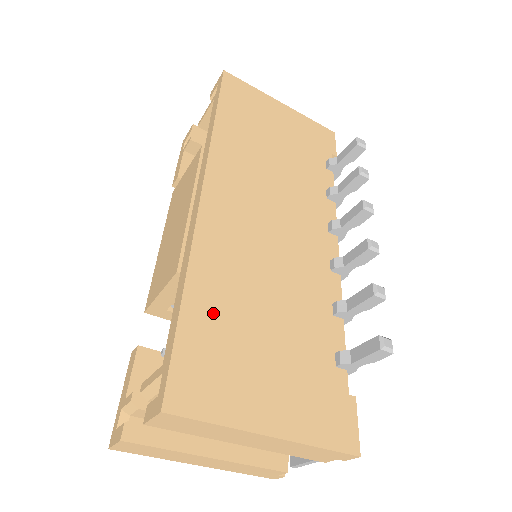
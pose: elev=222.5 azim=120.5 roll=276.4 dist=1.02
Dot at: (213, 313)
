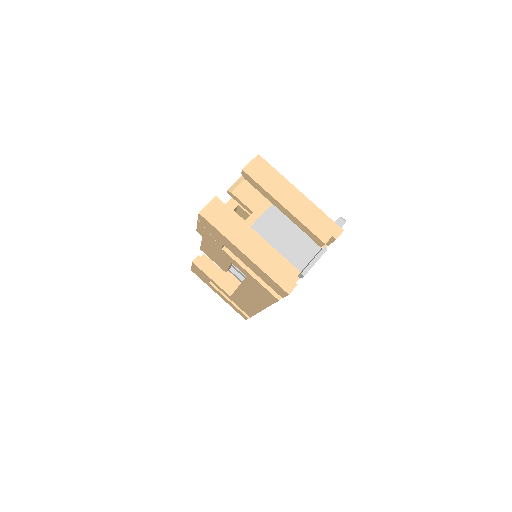
Dot at: occluded
